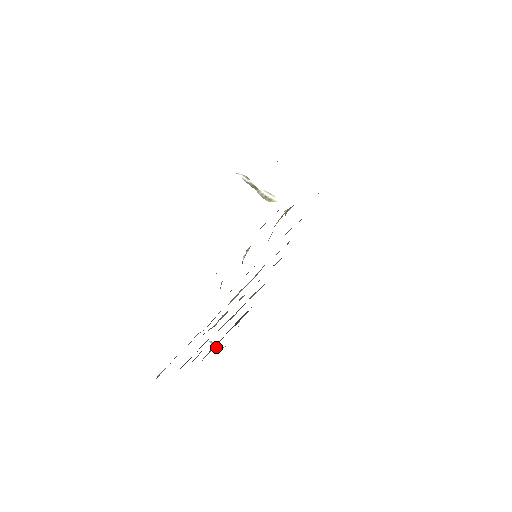
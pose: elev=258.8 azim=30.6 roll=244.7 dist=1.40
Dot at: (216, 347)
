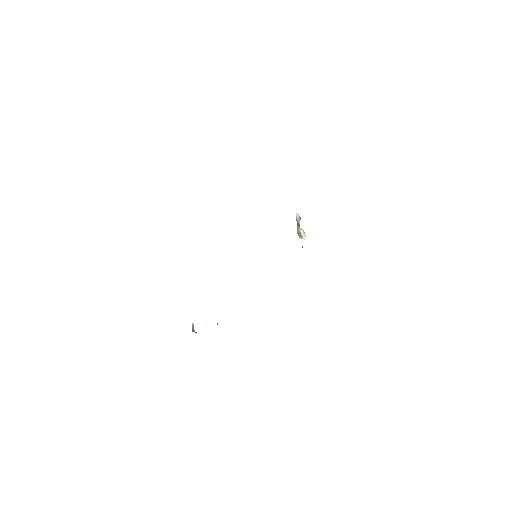
Dot at: (193, 329)
